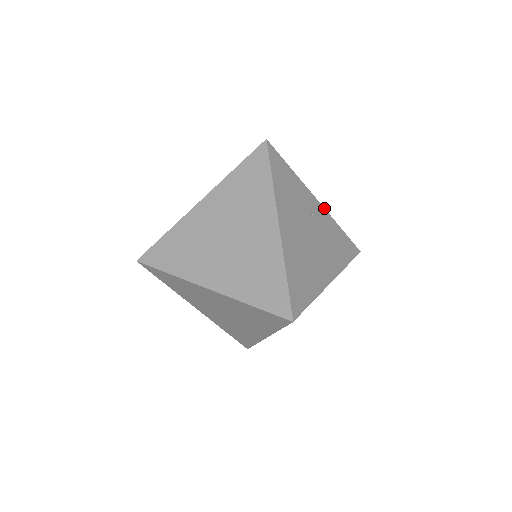
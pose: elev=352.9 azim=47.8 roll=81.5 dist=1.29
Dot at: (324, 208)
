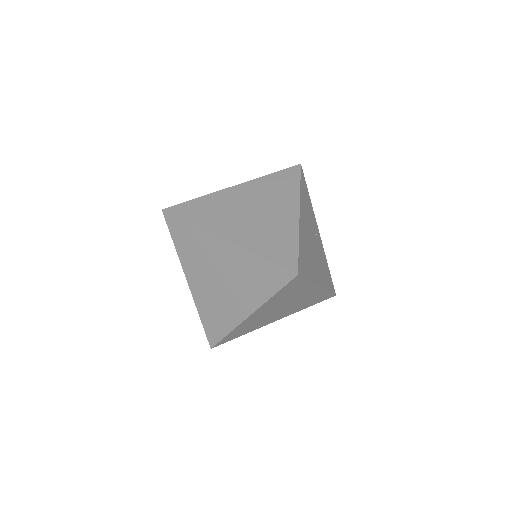
Dot at: (321, 241)
